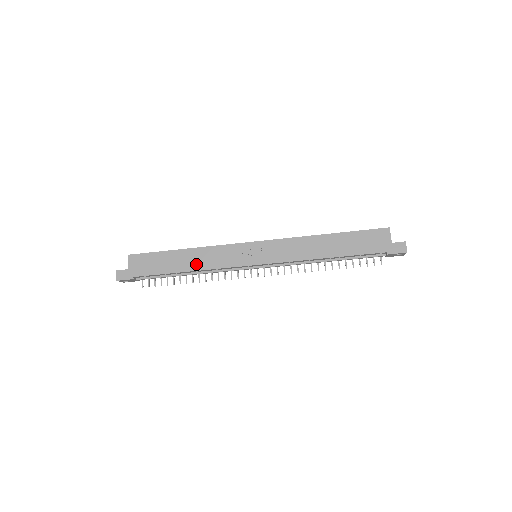
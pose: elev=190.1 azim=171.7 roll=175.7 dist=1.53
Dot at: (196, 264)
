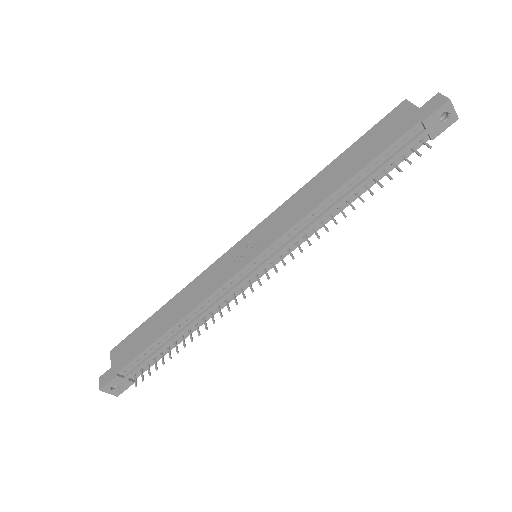
Dot at: (183, 309)
